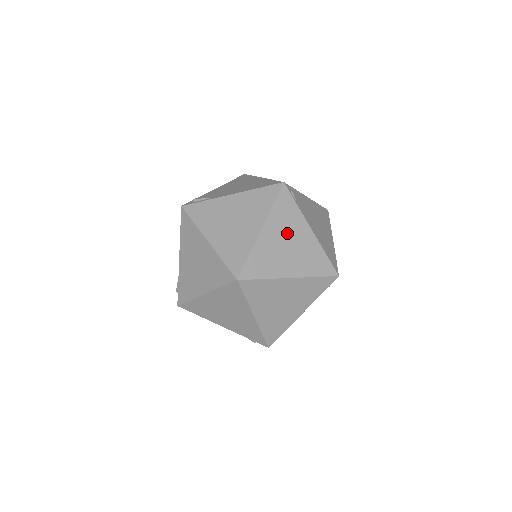
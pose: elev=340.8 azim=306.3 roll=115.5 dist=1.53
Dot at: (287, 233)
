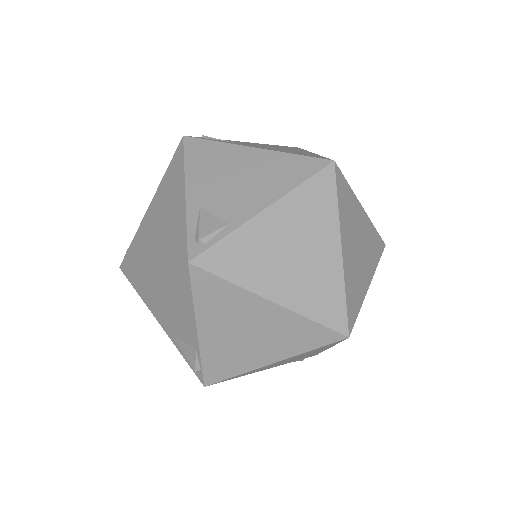
Dot at: (354, 232)
